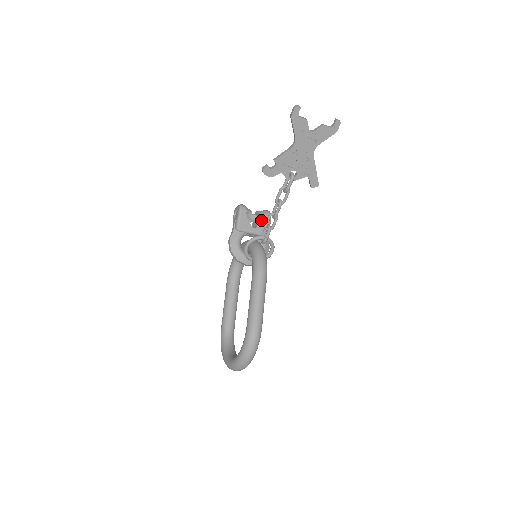
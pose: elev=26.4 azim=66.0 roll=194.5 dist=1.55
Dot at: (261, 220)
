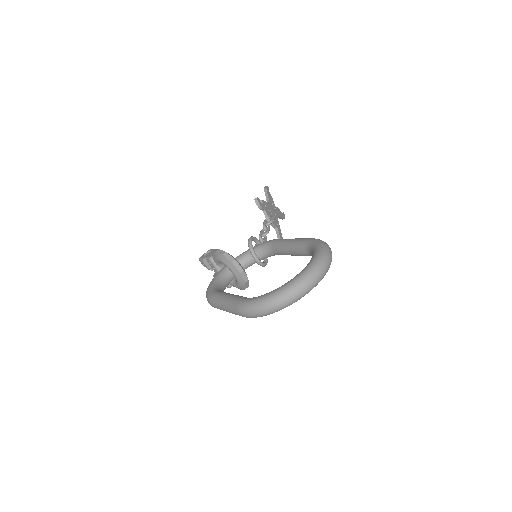
Dot at: occluded
